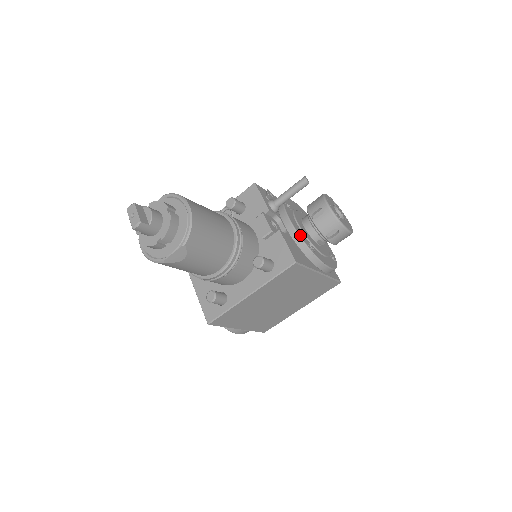
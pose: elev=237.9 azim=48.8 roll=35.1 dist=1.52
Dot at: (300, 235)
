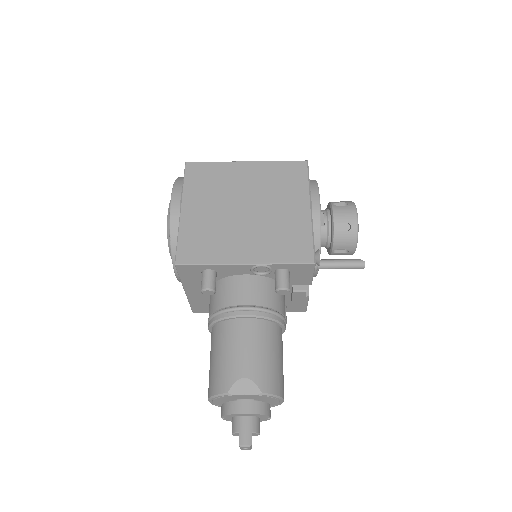
Dot at: occluded
